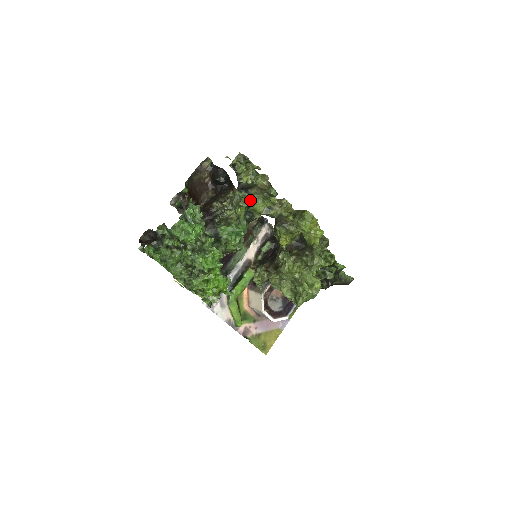
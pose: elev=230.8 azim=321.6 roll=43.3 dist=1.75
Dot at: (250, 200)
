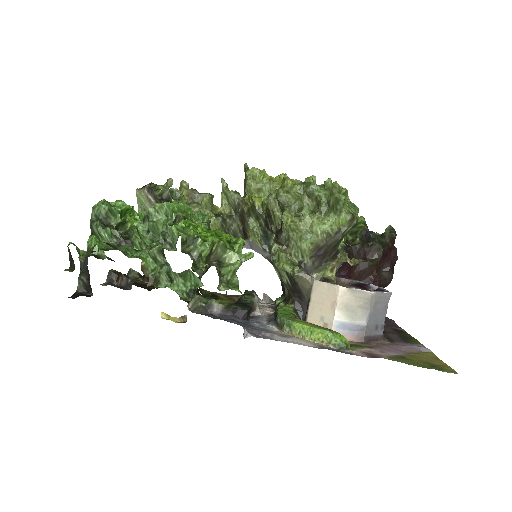
Dot at: occluded
